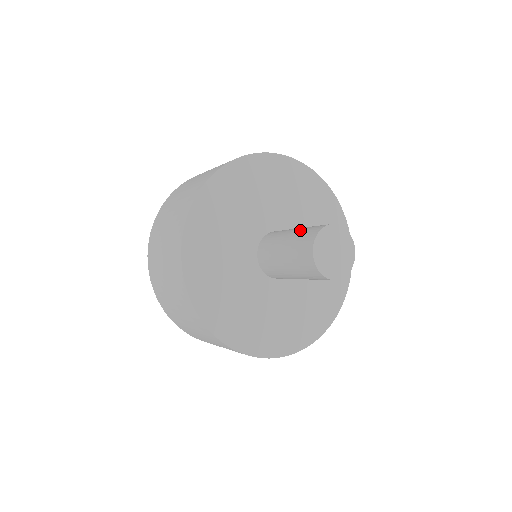
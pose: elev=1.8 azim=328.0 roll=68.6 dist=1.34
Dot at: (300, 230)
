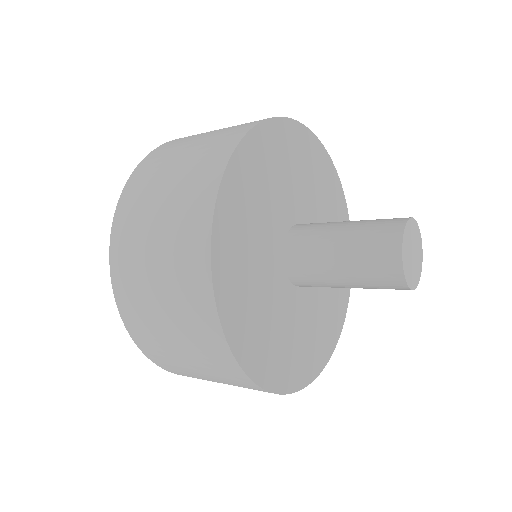
Dot at: (355, 248)
